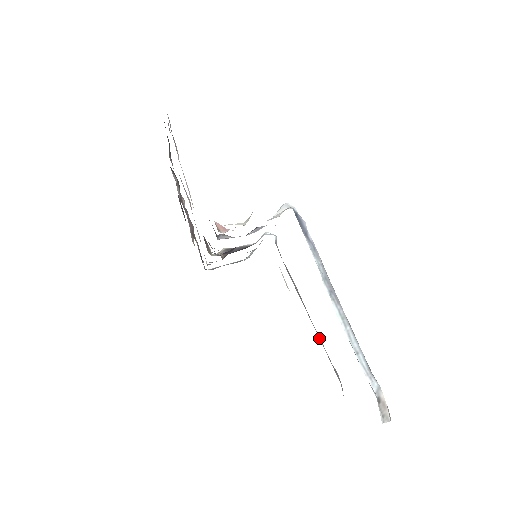
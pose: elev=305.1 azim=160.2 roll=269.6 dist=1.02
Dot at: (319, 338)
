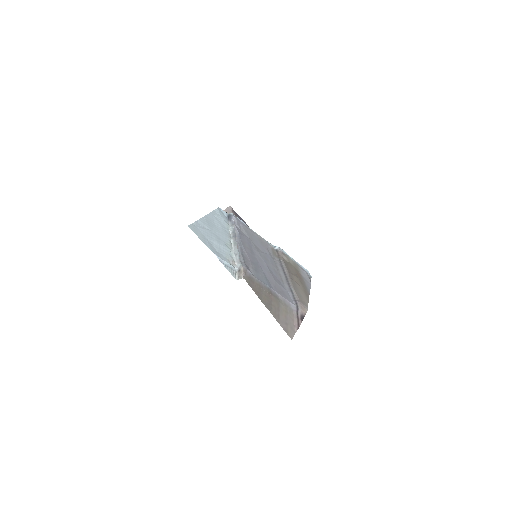
Dot at: (290, 286)
